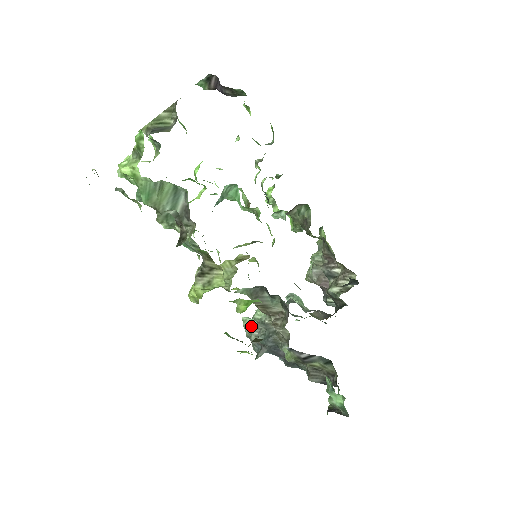
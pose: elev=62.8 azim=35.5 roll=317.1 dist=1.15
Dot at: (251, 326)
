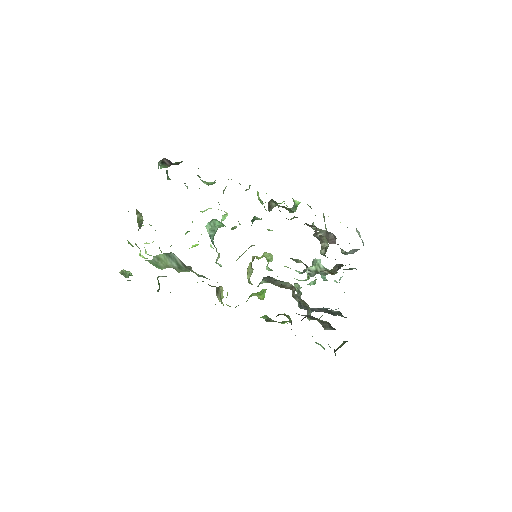
Dot at: occluded
